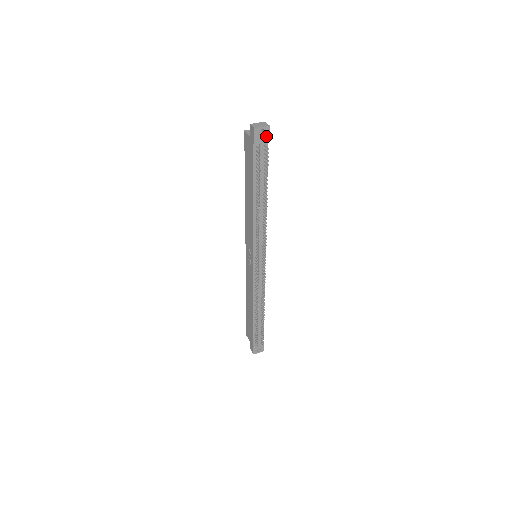
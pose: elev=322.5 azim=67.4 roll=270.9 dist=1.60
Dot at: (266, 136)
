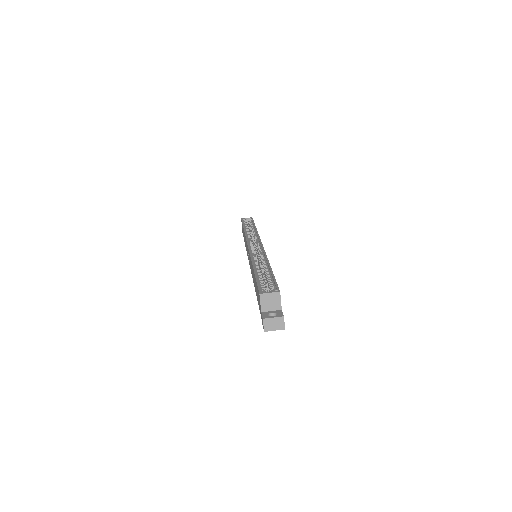
Dot at: occluded
